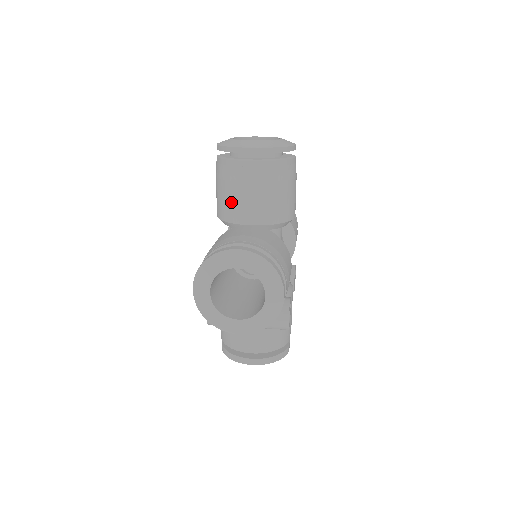
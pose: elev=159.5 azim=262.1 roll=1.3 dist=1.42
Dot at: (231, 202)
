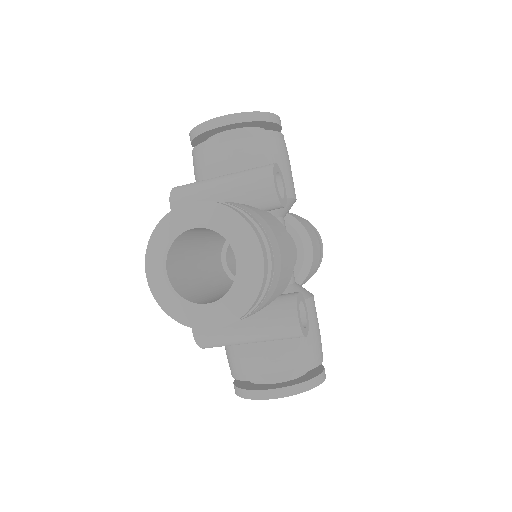
Dot at: occluded
